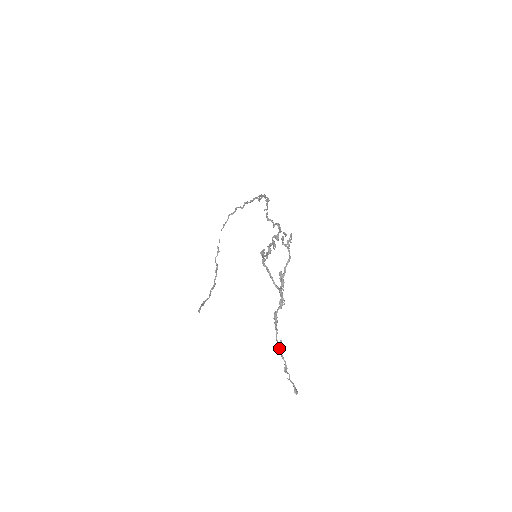
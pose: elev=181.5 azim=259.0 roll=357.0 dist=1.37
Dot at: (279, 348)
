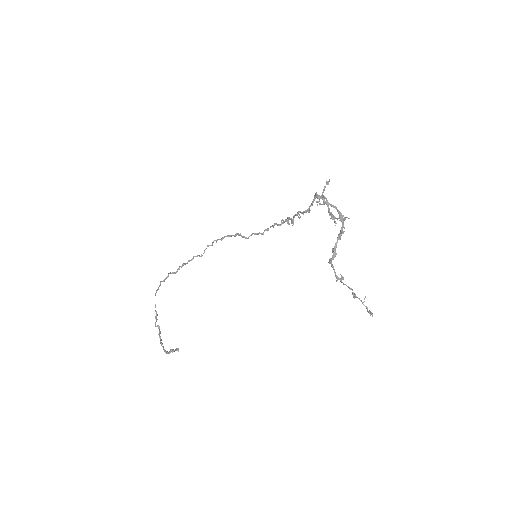
Dot at: (341, 282)
